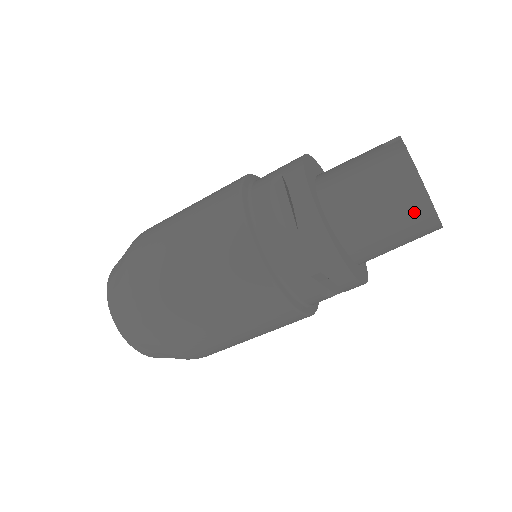
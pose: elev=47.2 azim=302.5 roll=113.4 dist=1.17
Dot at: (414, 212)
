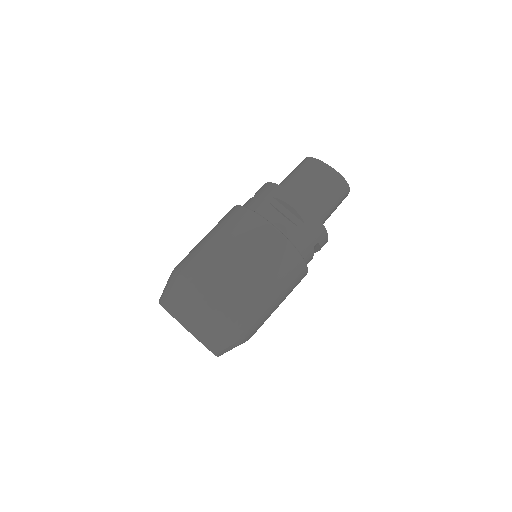
Dot at: (315, 168)
